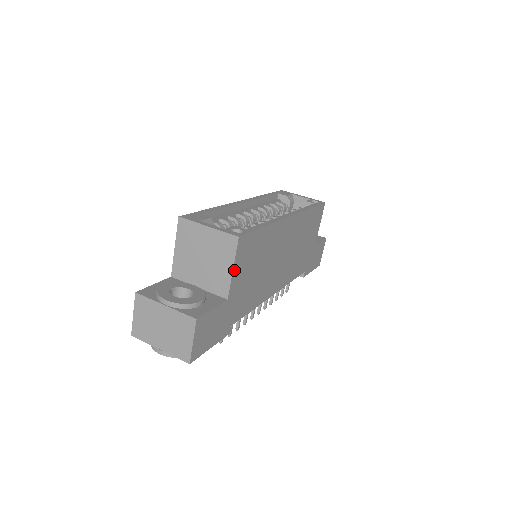
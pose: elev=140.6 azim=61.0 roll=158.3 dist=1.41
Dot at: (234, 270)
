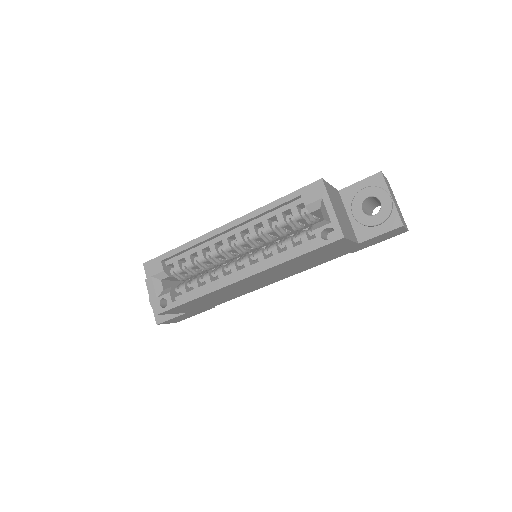
Dot at: (175, 313)
